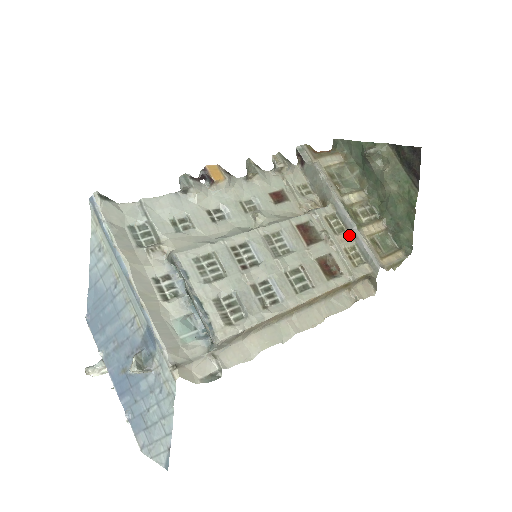
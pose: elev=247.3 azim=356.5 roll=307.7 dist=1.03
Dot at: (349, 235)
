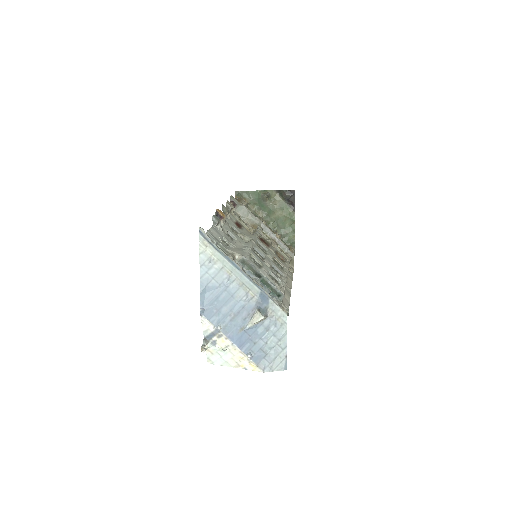
Dot at: (274, 241)
